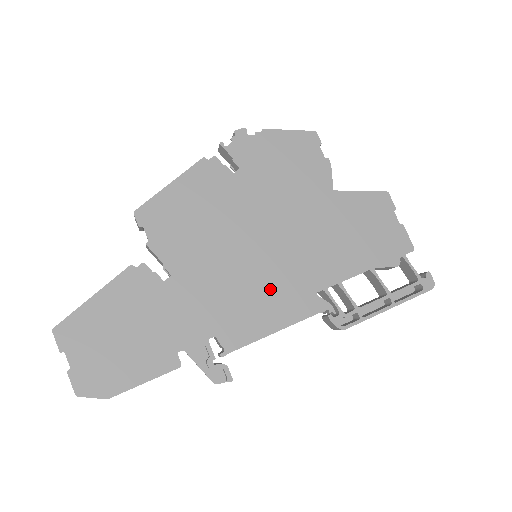
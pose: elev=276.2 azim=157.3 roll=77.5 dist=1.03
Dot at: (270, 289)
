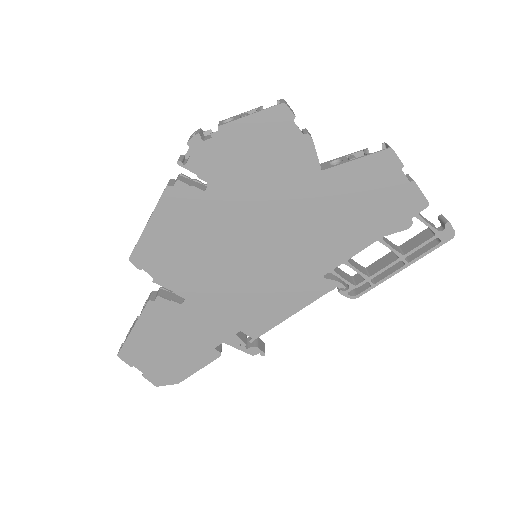
Dot at: (277, 285)
